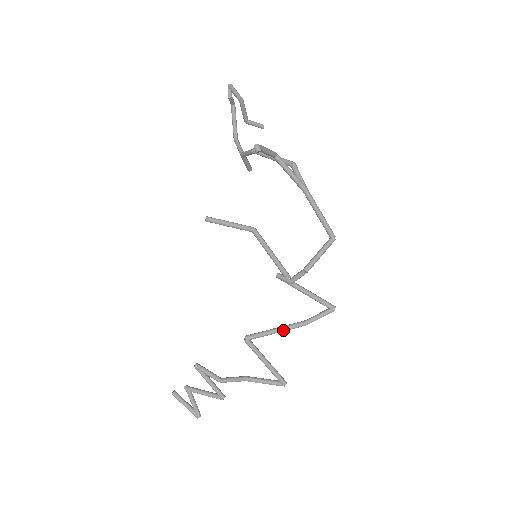
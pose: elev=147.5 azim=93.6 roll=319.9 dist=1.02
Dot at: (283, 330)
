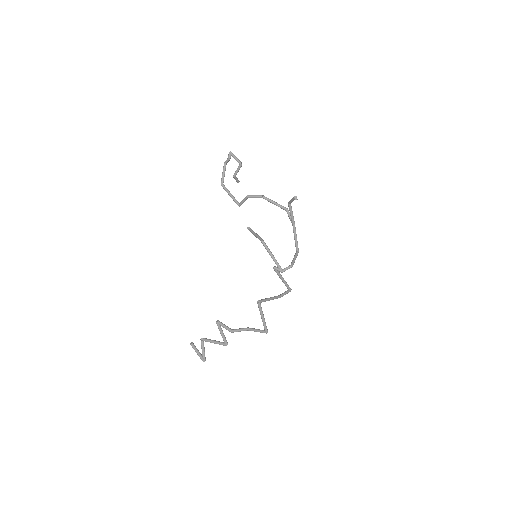
Dot at: (273, 299)
